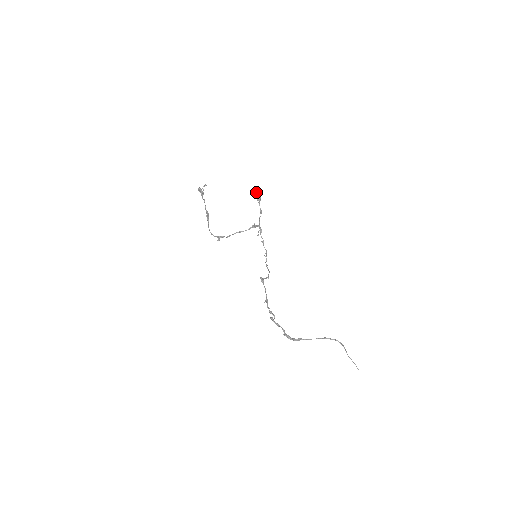
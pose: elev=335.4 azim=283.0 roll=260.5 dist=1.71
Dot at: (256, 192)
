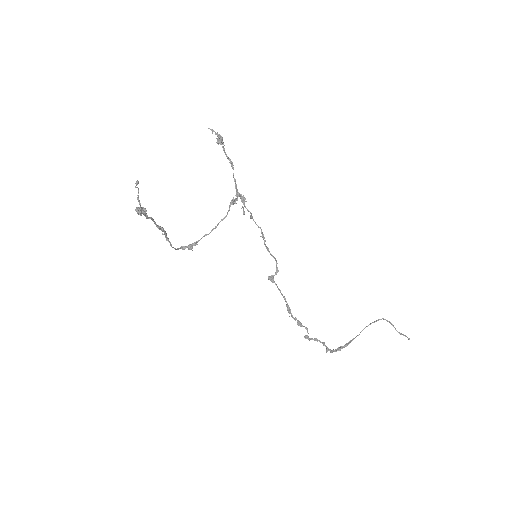
Dot at: (212, 132)
